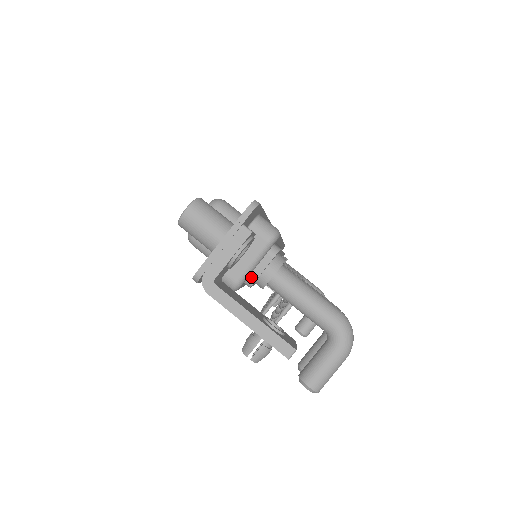
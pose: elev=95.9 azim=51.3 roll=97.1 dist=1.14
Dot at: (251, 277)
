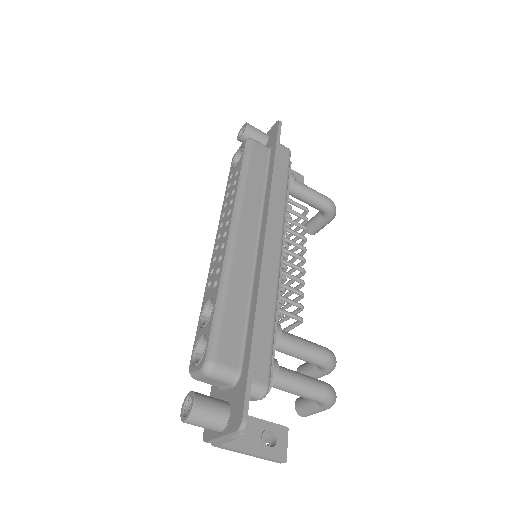
Dot at: occluded
